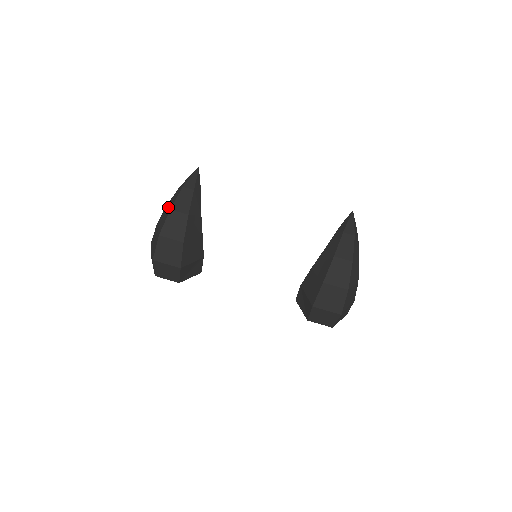
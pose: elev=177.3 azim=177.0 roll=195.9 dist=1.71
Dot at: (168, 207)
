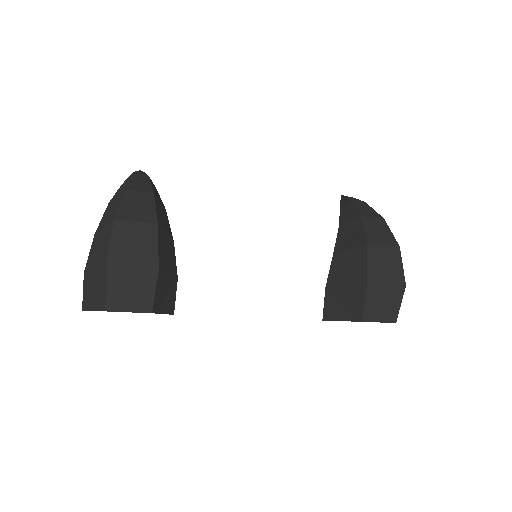
Dot at: (115, 196)
